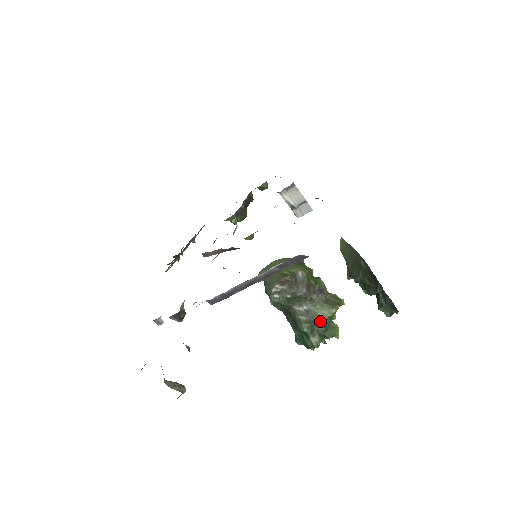
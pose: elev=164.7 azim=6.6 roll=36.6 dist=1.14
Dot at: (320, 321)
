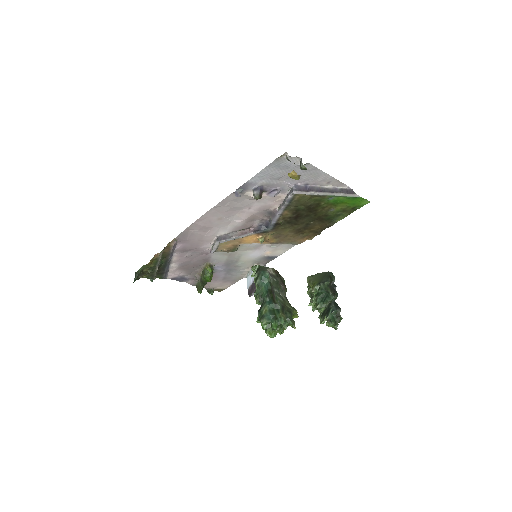
Dot at: (288, 308)
